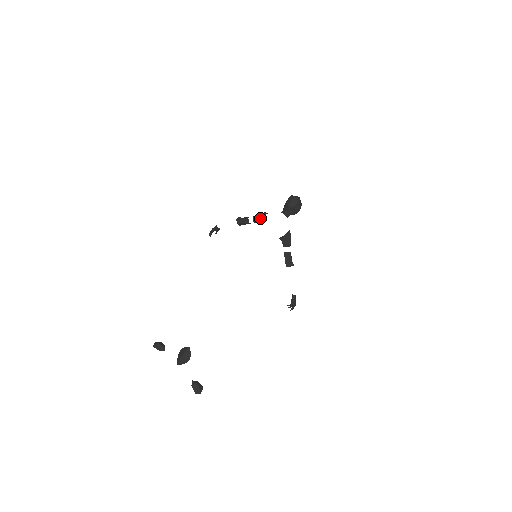
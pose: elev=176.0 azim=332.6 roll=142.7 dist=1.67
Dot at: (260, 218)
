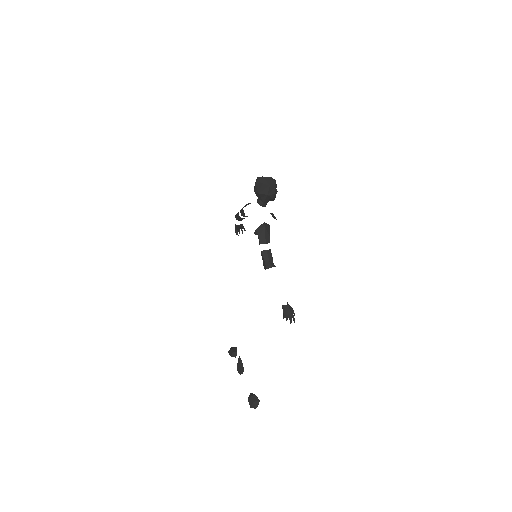
Dot at: (243, 211)
